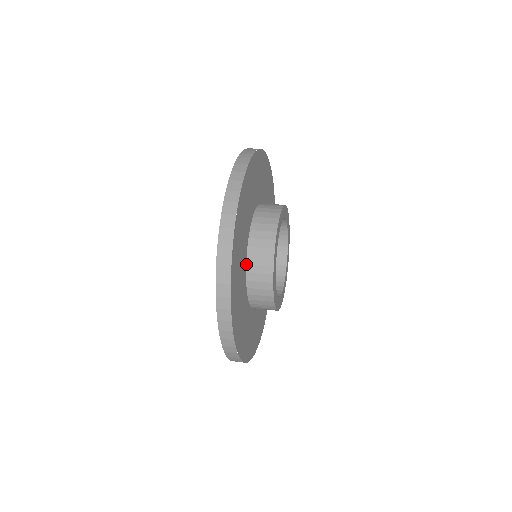
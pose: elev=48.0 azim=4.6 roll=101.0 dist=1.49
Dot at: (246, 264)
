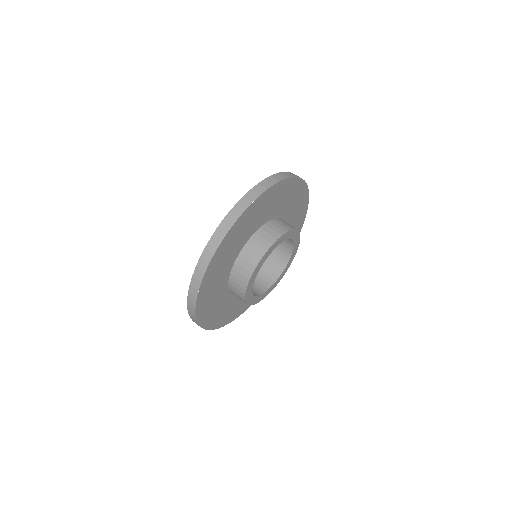
Dot at: (235, 261)
